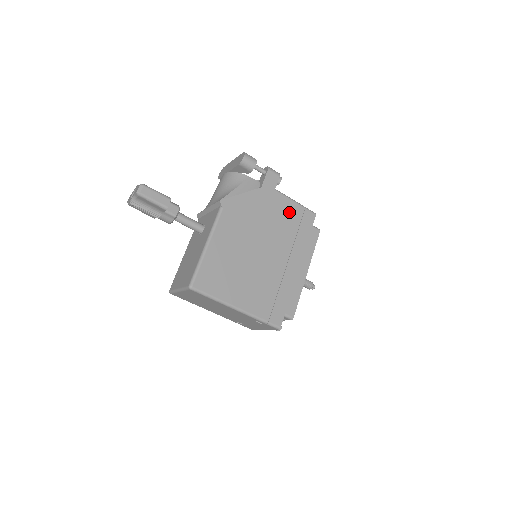
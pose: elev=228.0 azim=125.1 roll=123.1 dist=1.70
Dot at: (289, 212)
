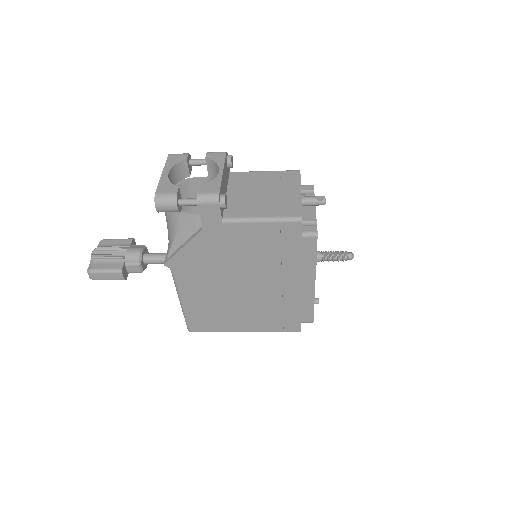
Dot at: (257, 237)
